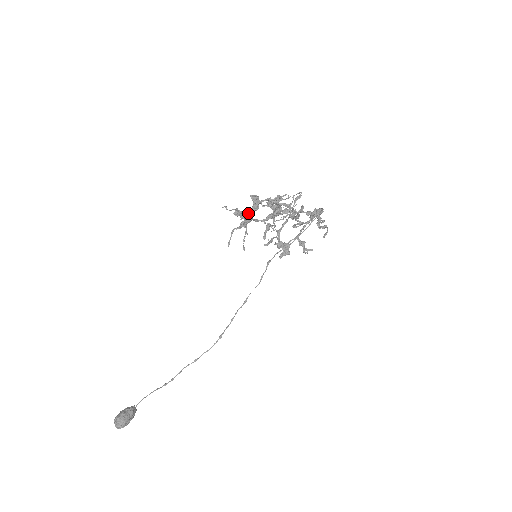
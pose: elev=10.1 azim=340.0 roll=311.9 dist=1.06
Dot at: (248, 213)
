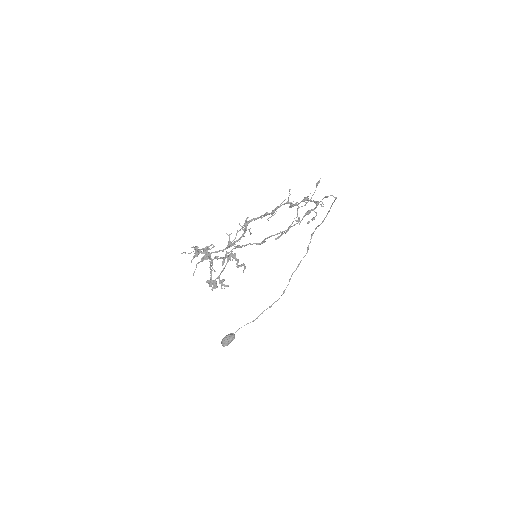
Dot at: (193, 258)
